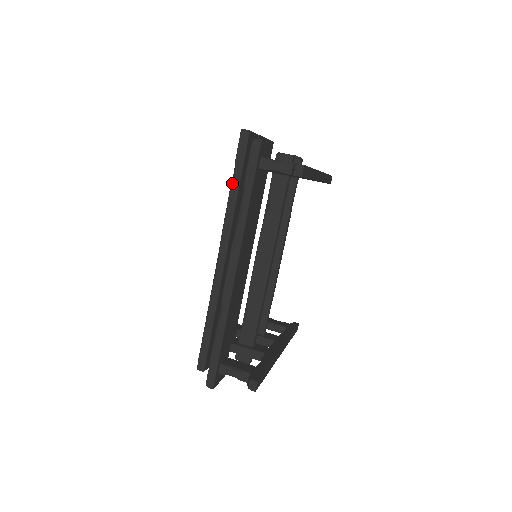
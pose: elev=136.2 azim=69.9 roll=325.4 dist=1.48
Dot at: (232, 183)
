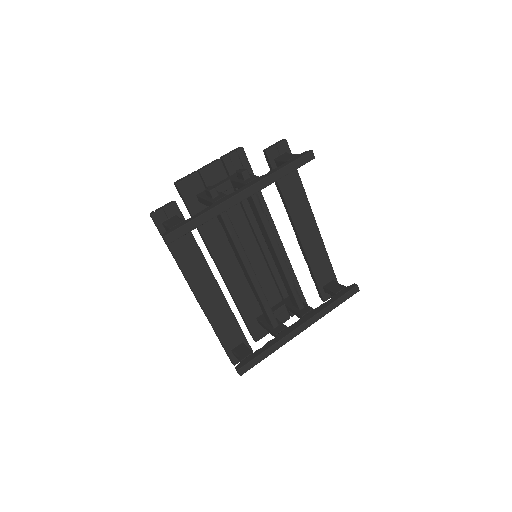
Dot at: occluded
